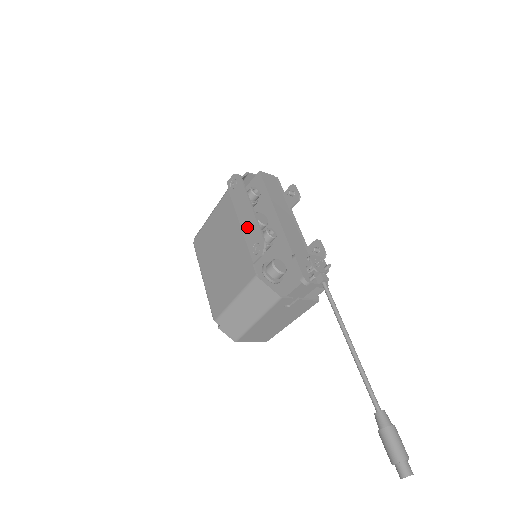
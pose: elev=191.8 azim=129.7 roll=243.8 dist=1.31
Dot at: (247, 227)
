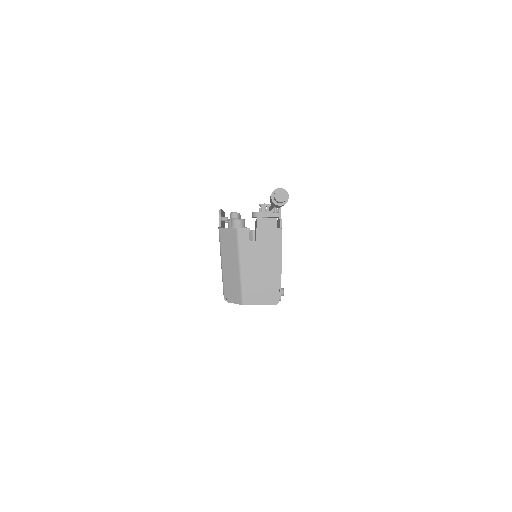
Dot at: occluded
